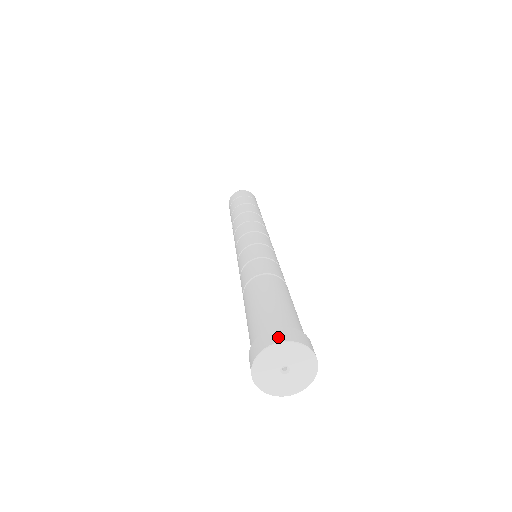
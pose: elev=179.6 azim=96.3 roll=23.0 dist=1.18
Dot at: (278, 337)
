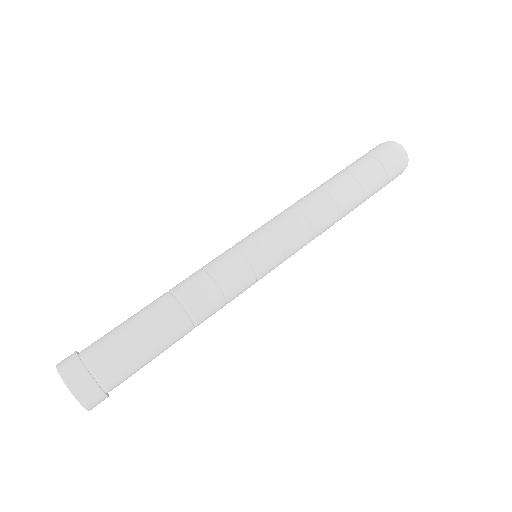
Dot at: (63, 366)
